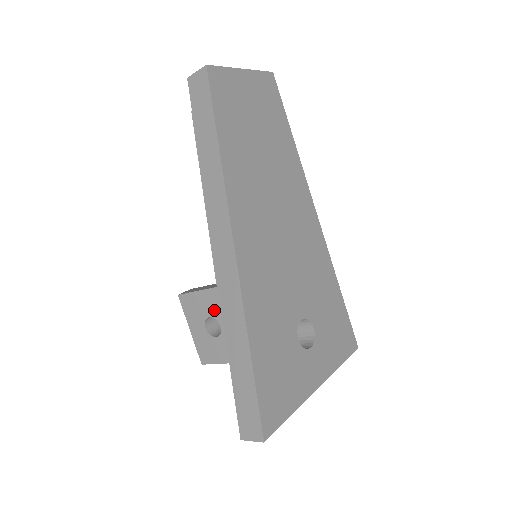
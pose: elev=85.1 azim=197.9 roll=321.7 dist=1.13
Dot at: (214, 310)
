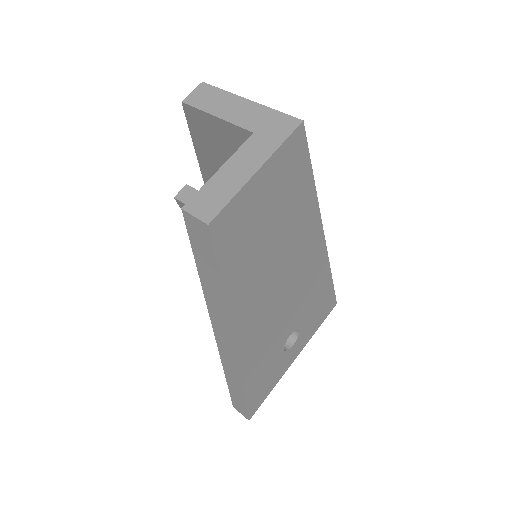
Dot at: occluded
